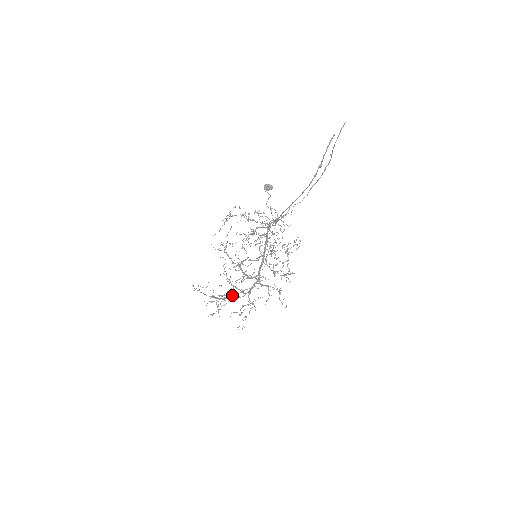
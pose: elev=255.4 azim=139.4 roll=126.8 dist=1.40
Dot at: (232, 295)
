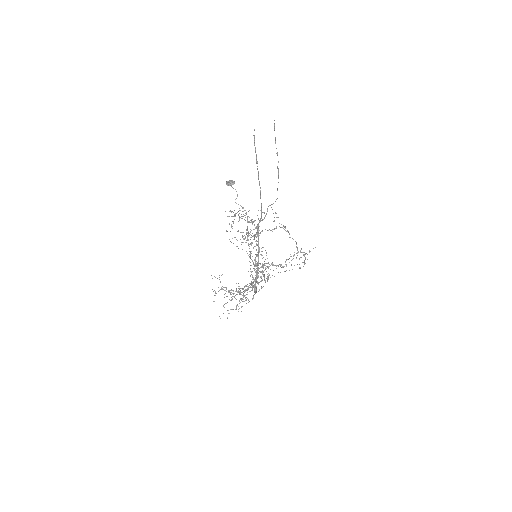
Dot at: (253, 295)
